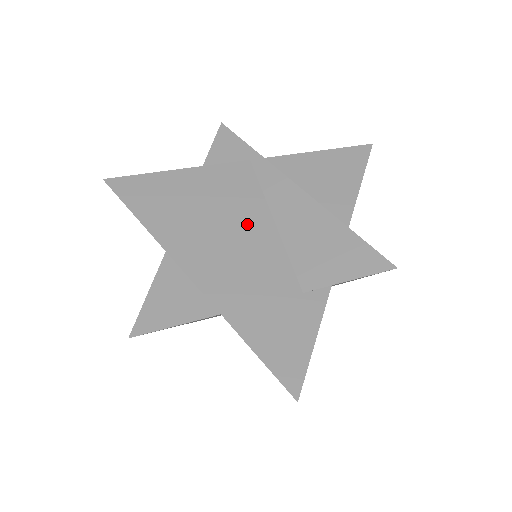
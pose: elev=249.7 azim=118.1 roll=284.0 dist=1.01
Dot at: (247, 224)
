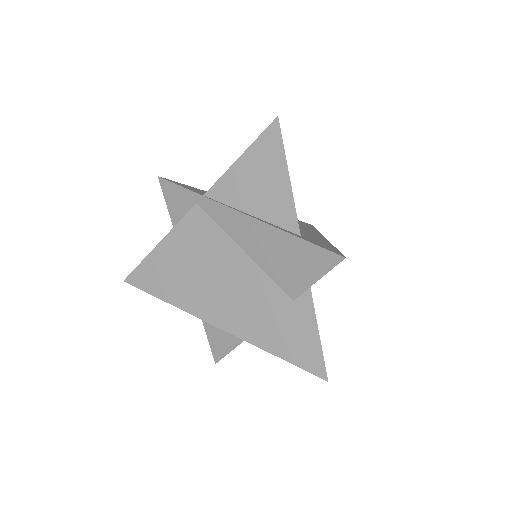
Dot at: (227, 264)
